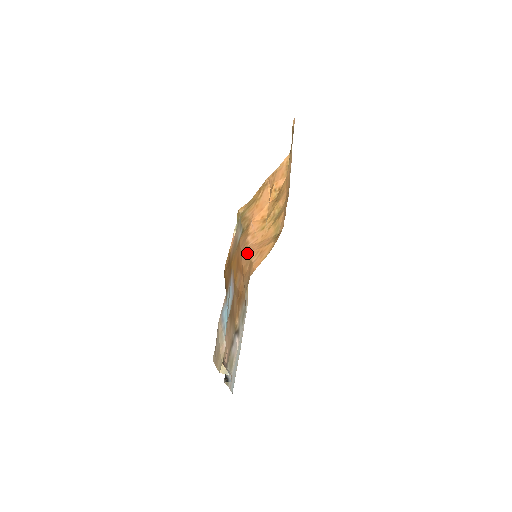
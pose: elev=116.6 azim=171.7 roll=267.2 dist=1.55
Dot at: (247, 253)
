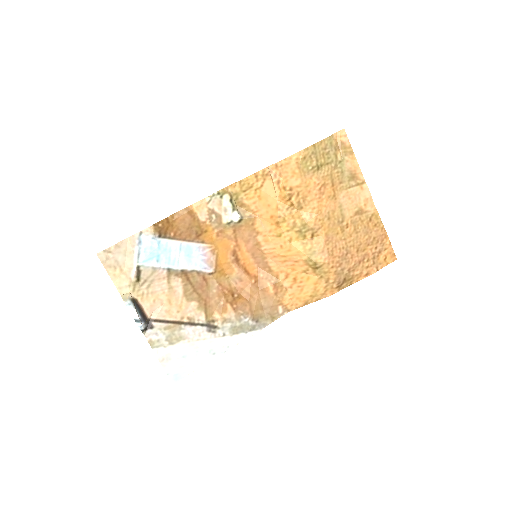
Dot at: (266, 262)
